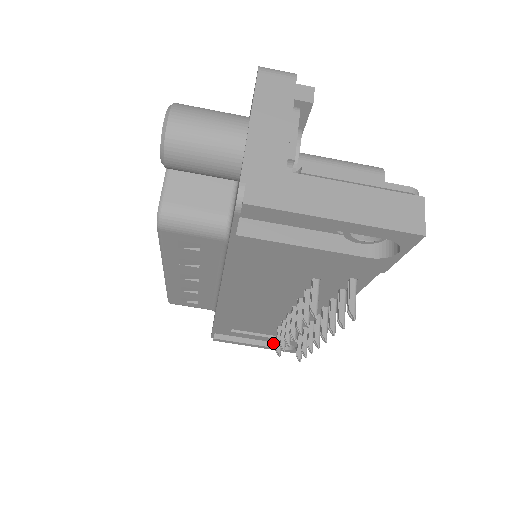
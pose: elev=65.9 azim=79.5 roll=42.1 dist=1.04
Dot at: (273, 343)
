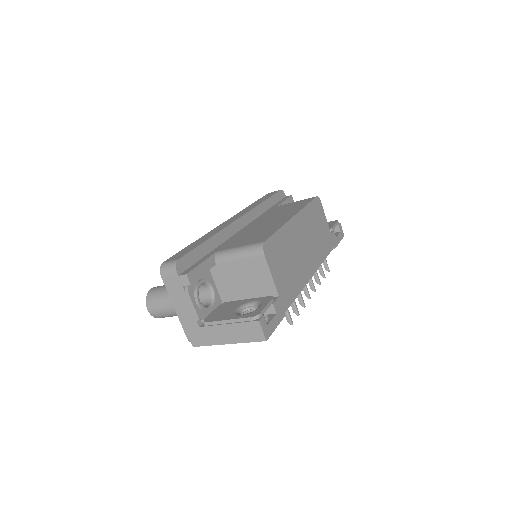
Dot at: occluded
